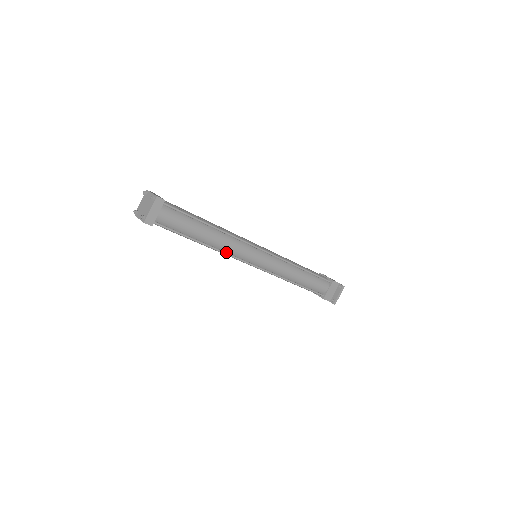
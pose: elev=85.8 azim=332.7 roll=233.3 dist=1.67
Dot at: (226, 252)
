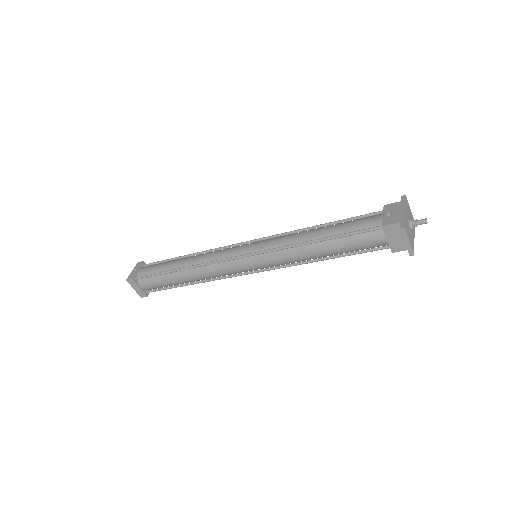
Dot at: (216, 278)
